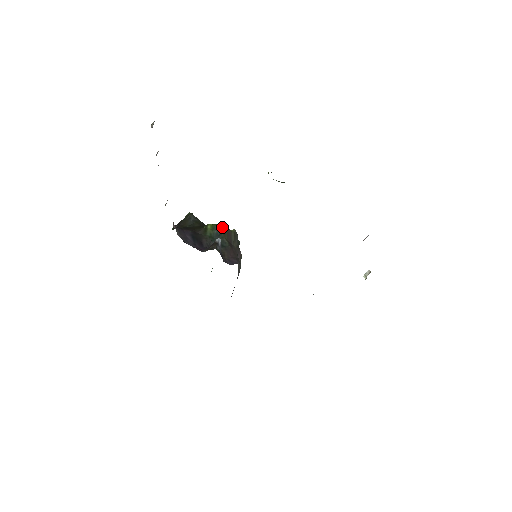
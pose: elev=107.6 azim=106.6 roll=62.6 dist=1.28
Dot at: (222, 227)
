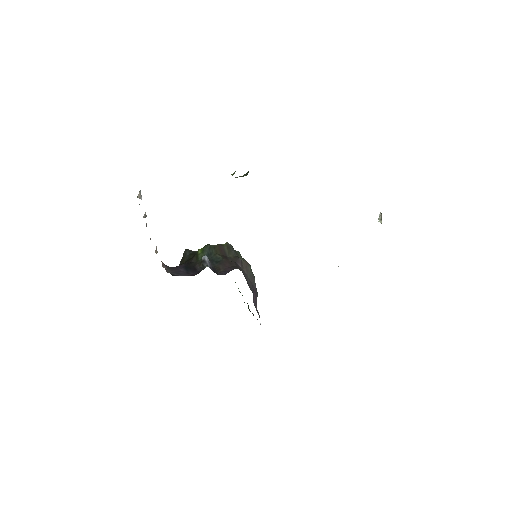
Dot at: (211, 246)
